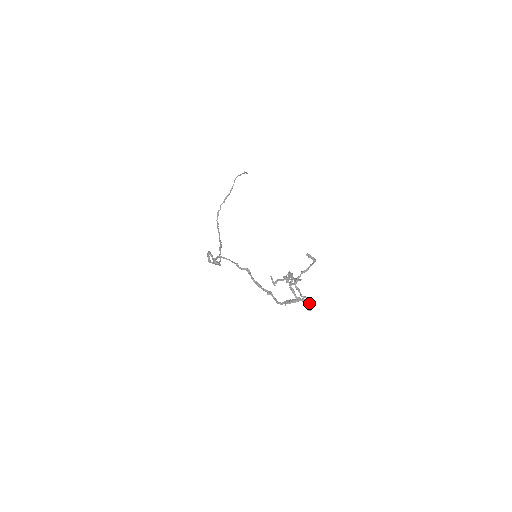
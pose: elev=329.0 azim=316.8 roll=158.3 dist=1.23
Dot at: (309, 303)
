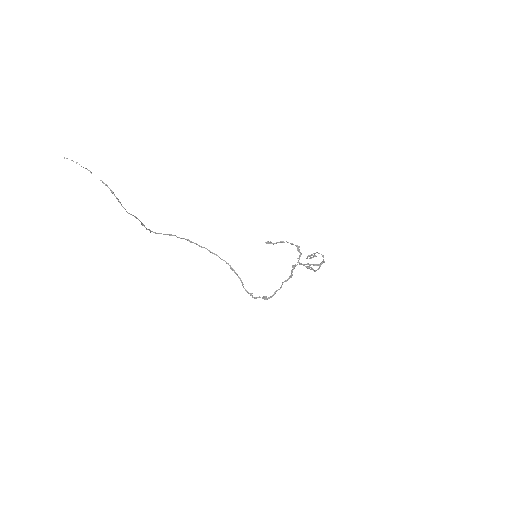
Dot at: occluded
